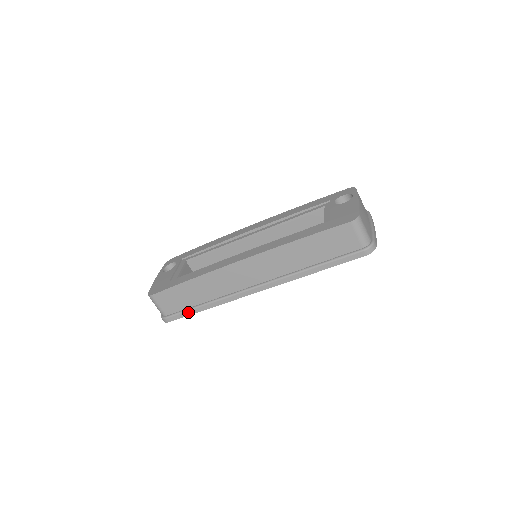
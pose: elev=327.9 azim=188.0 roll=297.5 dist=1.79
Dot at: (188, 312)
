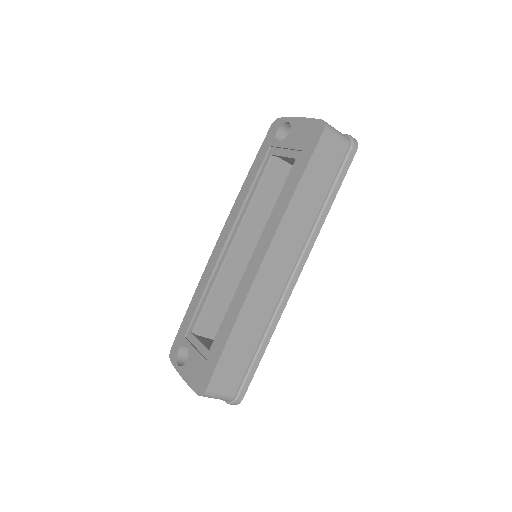
Dot at: (253, 368)
